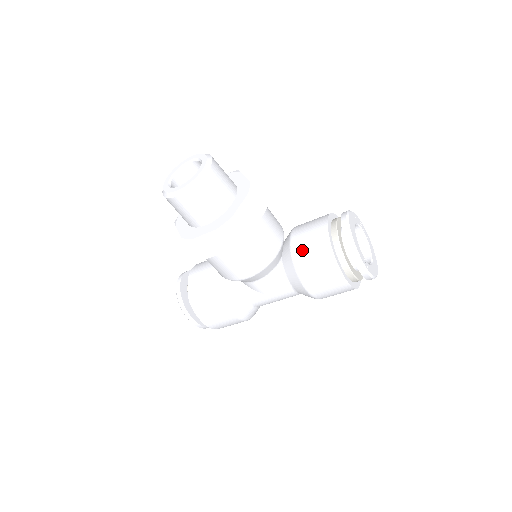
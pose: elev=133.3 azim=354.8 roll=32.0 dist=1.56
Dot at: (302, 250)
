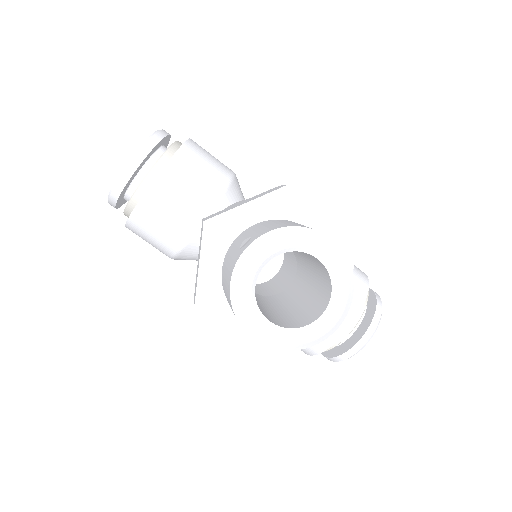
Dot at: occluded
